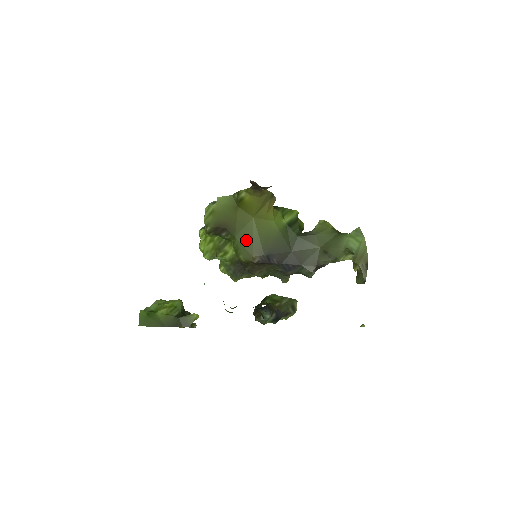
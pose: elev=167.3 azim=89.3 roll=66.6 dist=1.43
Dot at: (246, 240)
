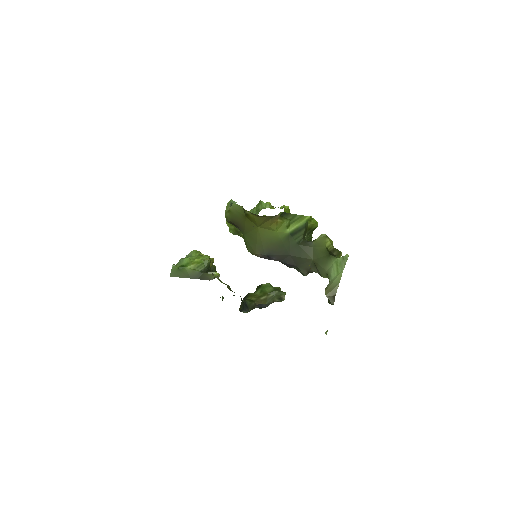
Dot at: (252, 240)
